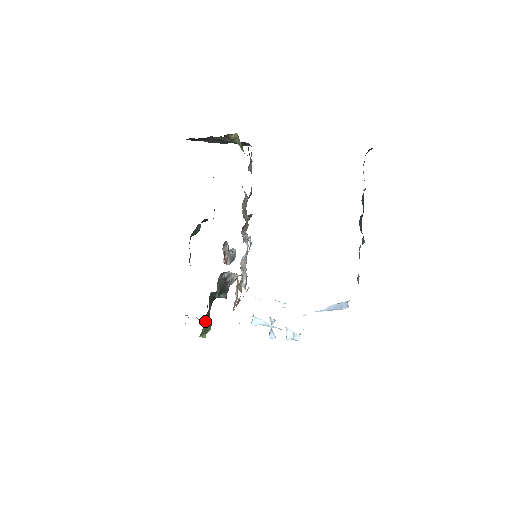
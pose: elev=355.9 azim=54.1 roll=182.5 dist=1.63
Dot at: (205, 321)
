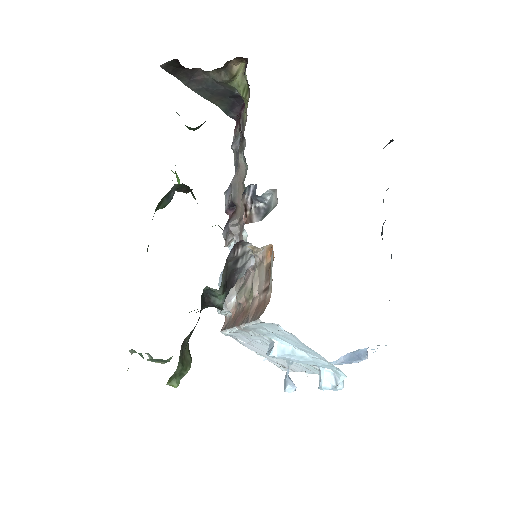
Dot at: (183, 350)
